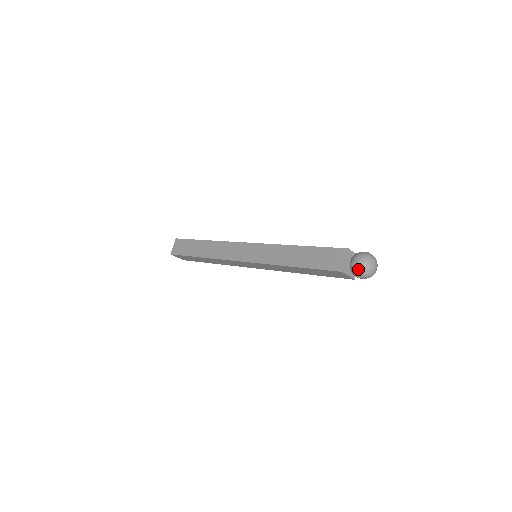
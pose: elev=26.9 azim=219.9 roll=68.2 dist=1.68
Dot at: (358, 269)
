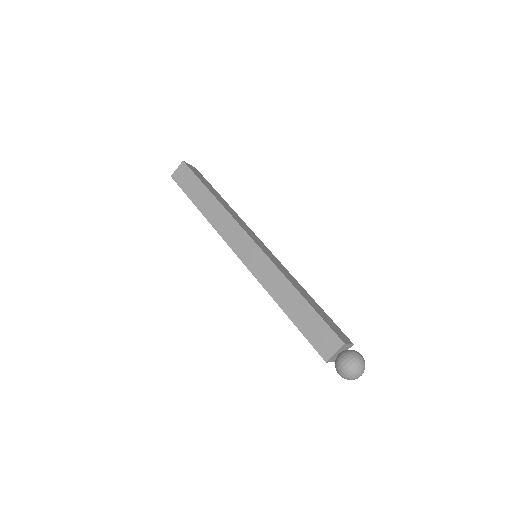
Dot at: (342, 372)
